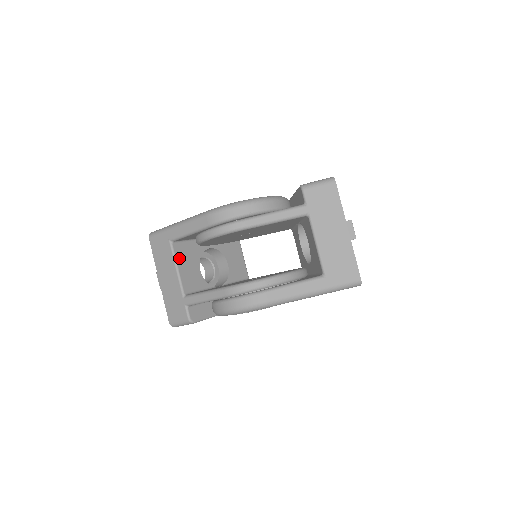
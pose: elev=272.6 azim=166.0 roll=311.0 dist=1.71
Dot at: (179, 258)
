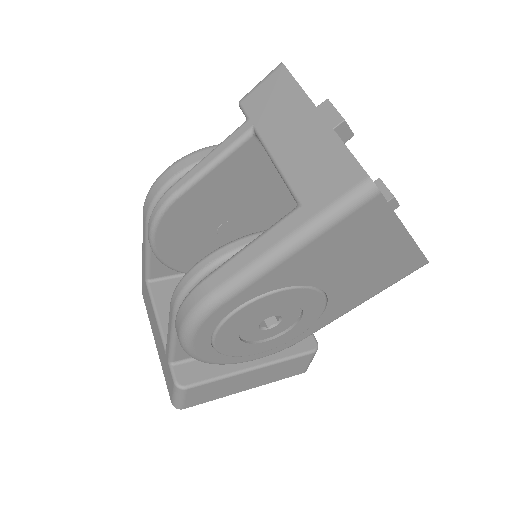
Dot at: (160, 299)
